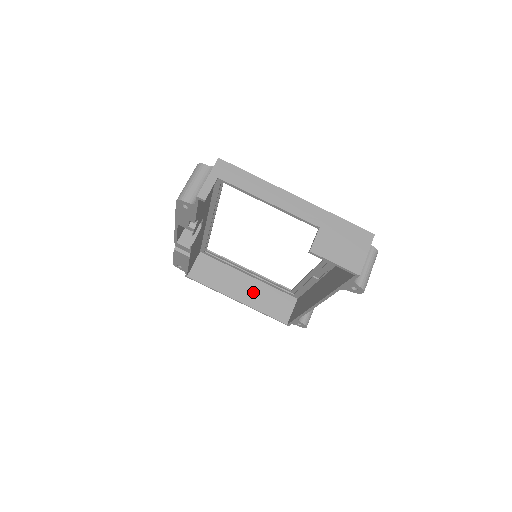
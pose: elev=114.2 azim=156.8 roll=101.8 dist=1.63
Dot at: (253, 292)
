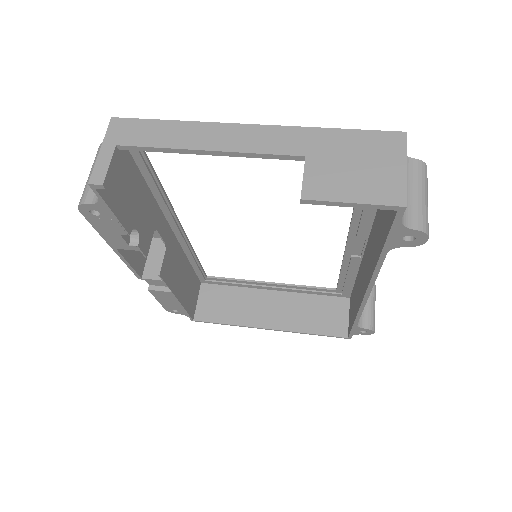
Dot at: (286, 310)
